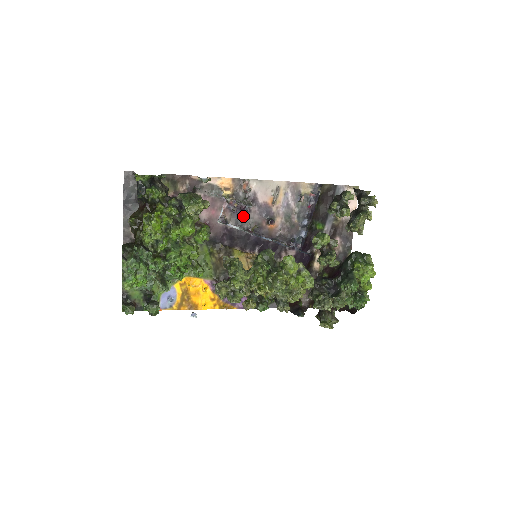
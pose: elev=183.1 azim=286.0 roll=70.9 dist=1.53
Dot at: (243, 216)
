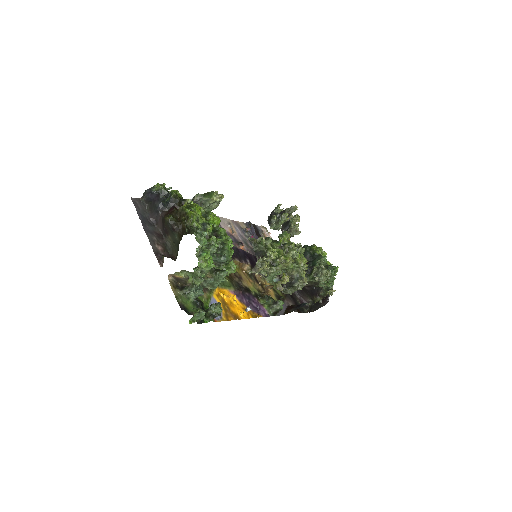
Dot at: occluded
